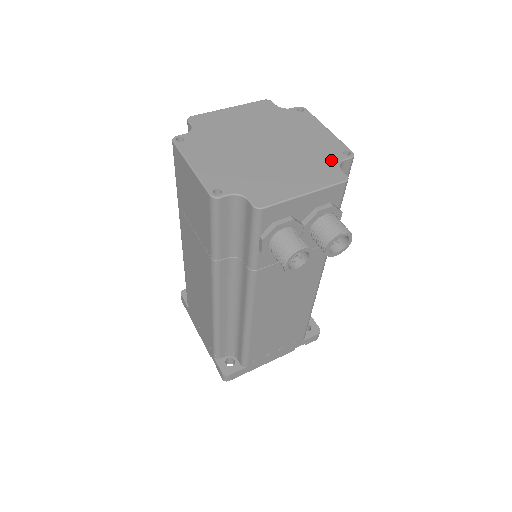
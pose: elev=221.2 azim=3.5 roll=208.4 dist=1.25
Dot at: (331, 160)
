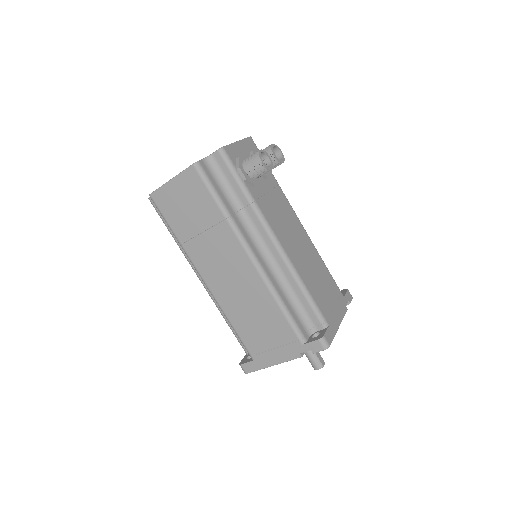
Dot at: occluded
